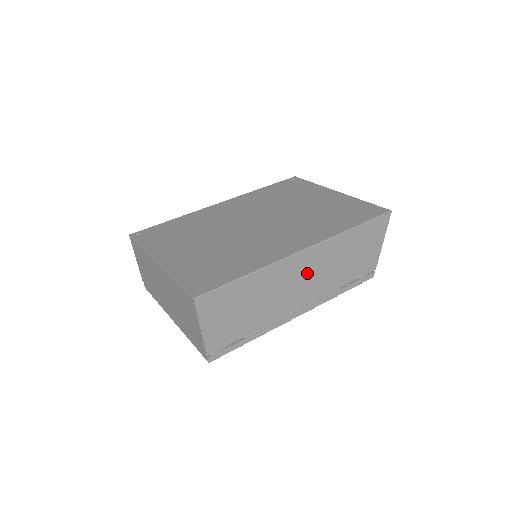
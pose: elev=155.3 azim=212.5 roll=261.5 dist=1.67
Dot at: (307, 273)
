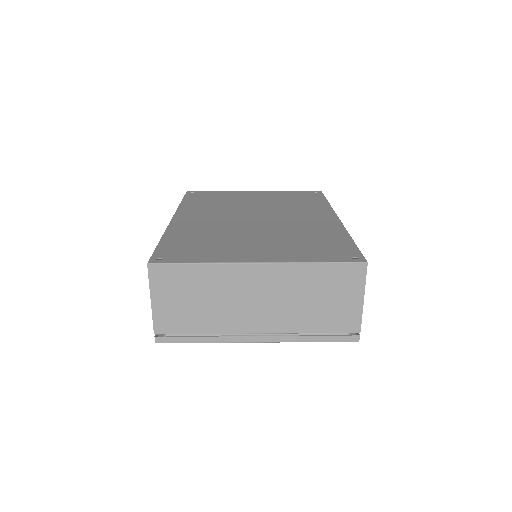
Dot at: occluded
